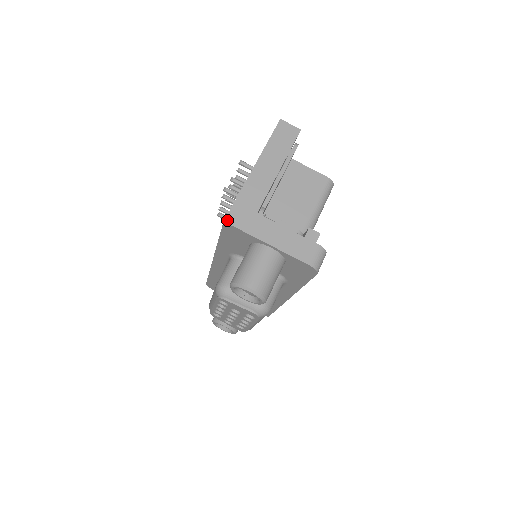
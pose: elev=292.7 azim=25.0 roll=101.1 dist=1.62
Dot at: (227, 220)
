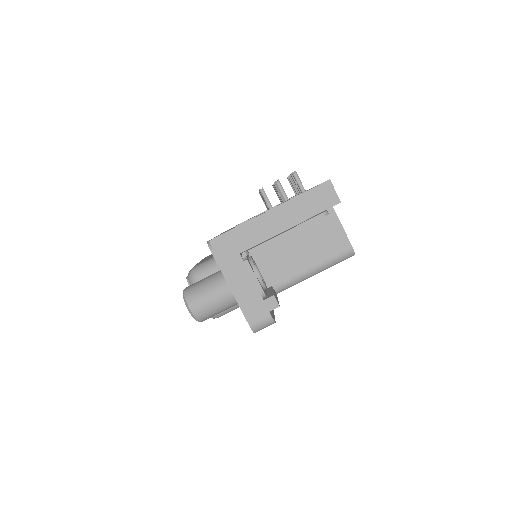
Dot at: (210, 243)
